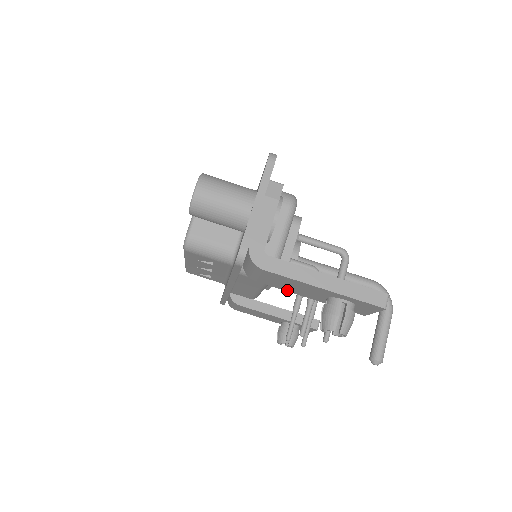
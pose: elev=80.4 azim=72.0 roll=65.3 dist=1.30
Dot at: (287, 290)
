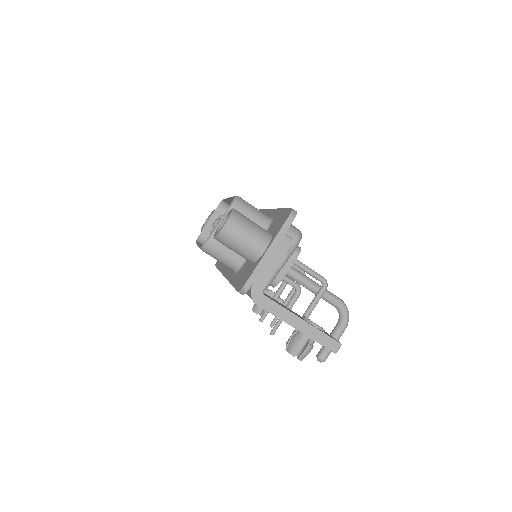
Dot at: occluded
